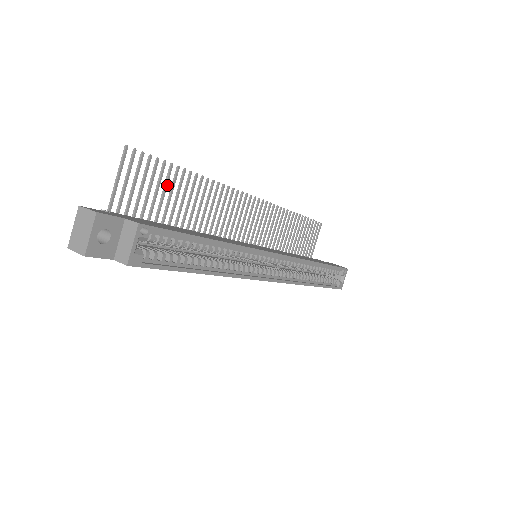
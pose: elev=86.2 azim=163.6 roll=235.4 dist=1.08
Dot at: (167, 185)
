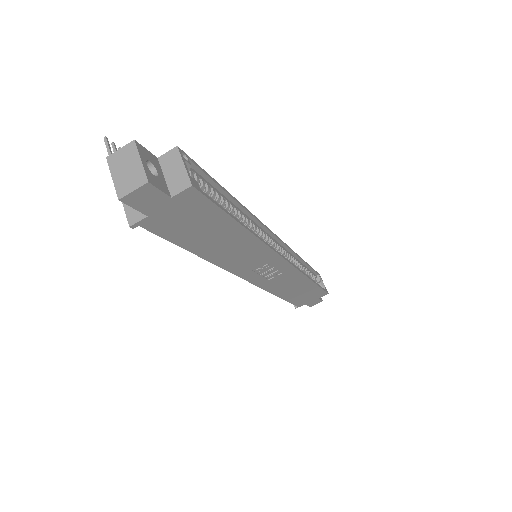
Dot at: occluded
